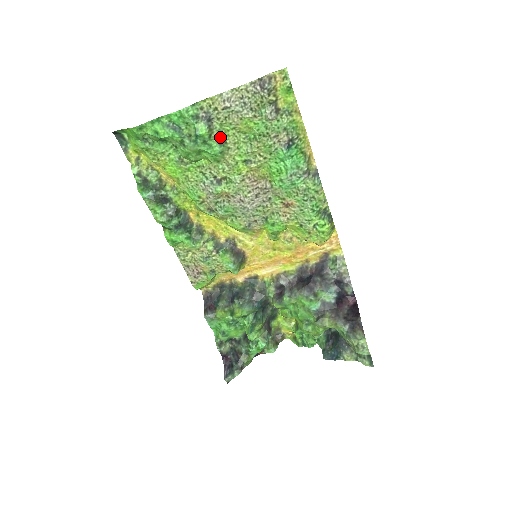
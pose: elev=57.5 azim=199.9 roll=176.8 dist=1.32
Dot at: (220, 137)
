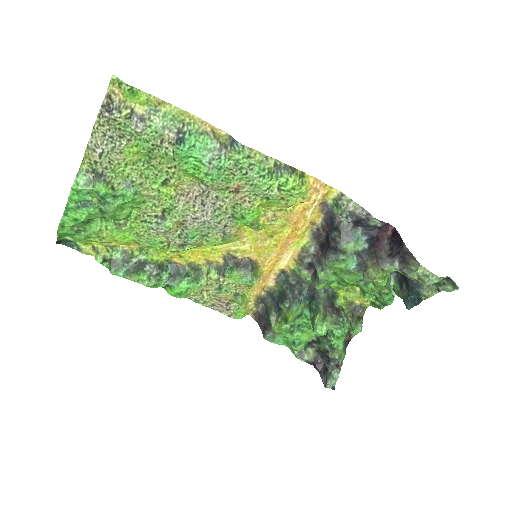
Dot at: (123, 182)
